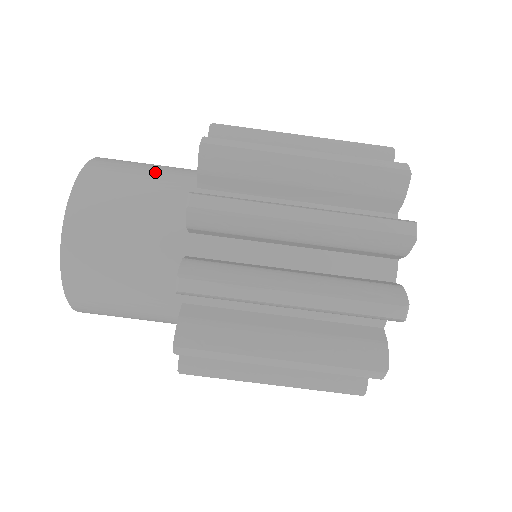
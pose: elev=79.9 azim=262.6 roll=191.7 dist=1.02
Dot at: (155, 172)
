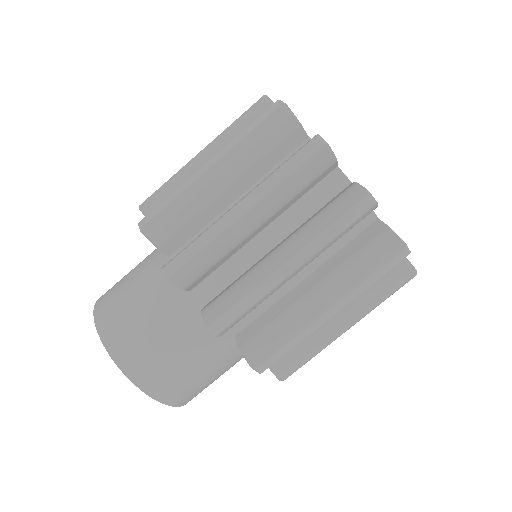
Dot at: (147, 300)
